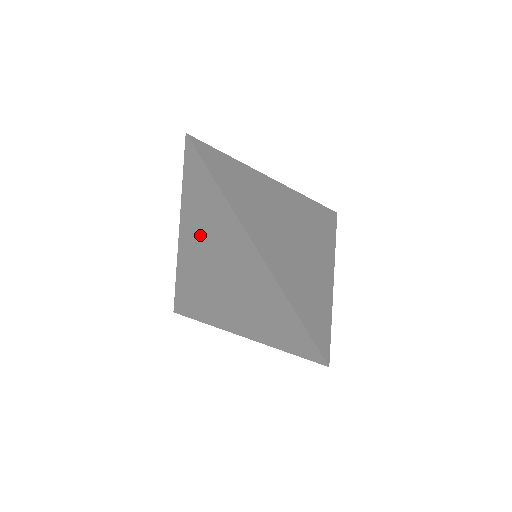
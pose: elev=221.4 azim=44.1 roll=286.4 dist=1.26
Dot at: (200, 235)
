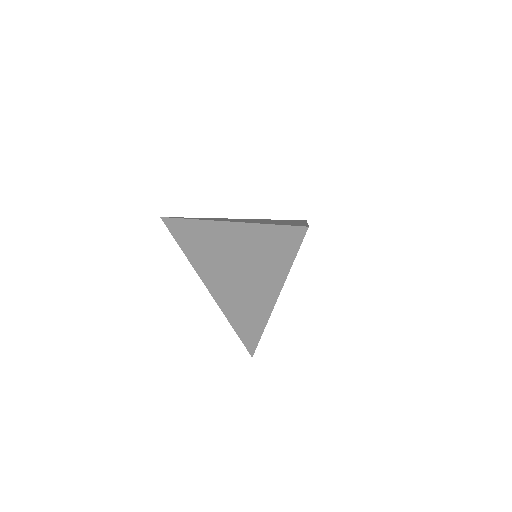
Dot at: (209, 265)
